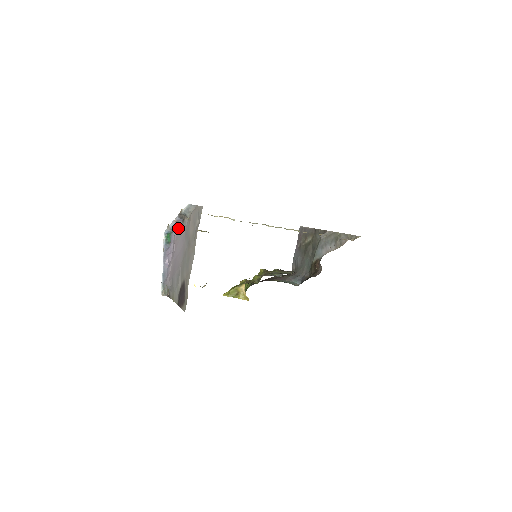
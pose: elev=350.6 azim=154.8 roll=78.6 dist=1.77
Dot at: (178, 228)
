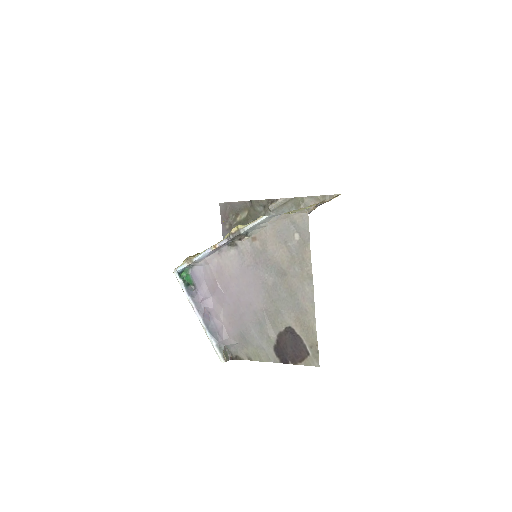
Dot at: (216, 257)
